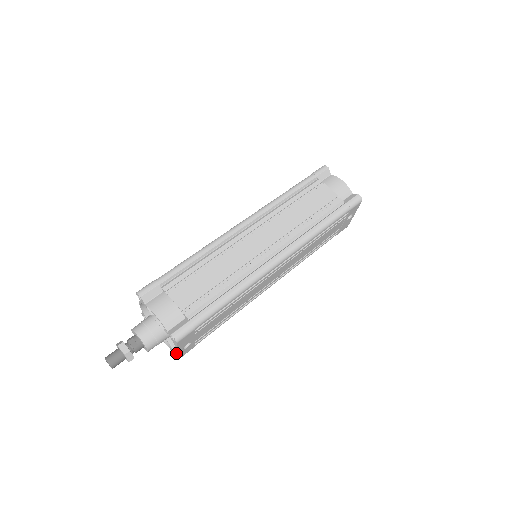
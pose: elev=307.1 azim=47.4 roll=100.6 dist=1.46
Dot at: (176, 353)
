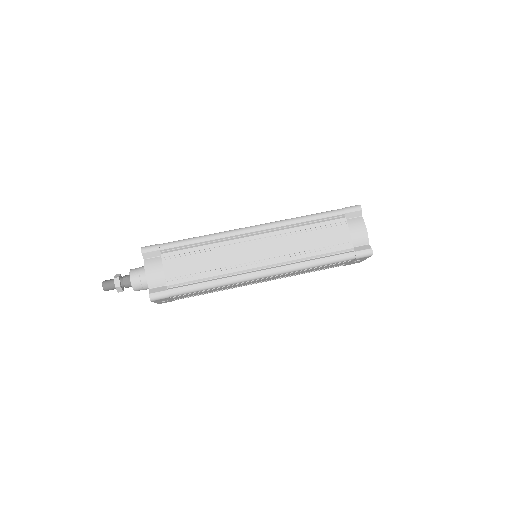
Dot at: occluded
